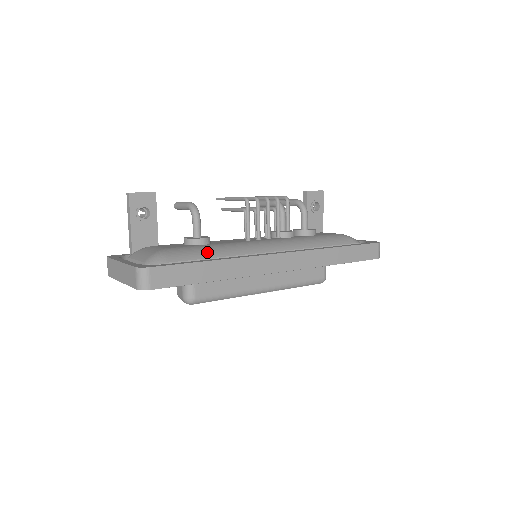
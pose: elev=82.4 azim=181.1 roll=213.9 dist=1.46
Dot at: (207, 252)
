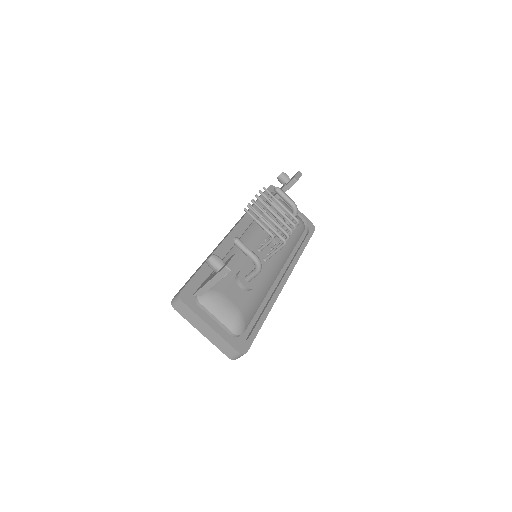
Dot at: (258, 302)
